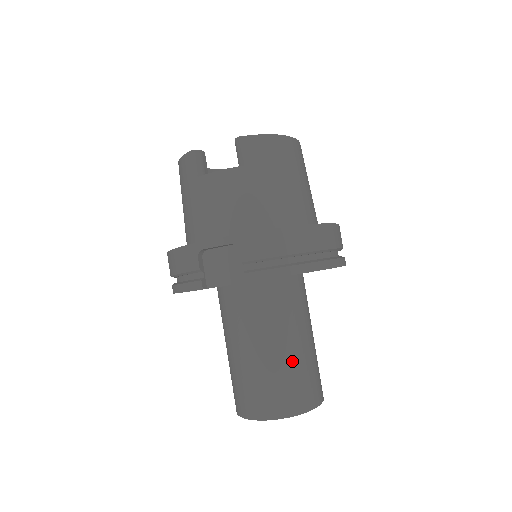
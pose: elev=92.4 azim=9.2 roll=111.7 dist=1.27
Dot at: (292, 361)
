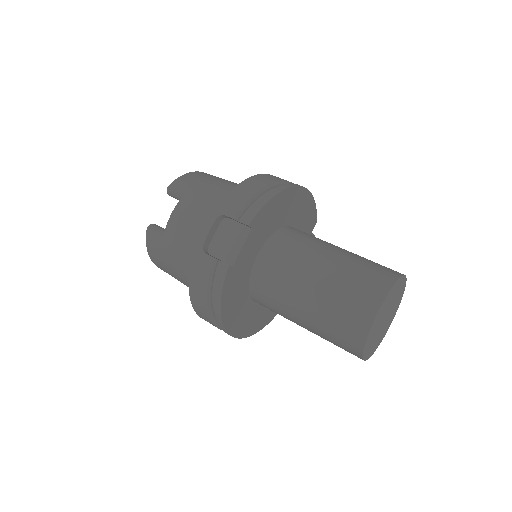
Dot at: (345, 261)
